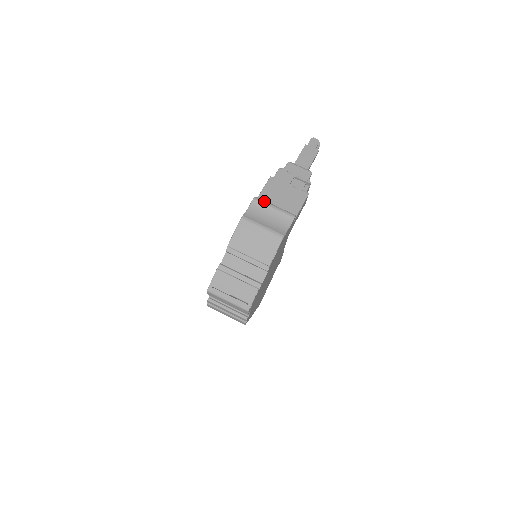
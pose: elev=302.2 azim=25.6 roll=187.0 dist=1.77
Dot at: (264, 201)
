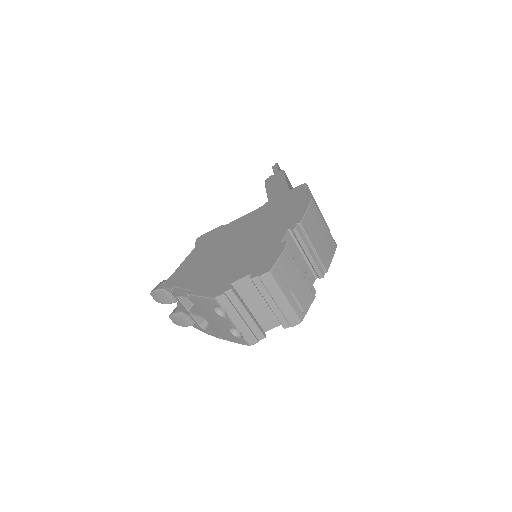
Dot at: occluded
